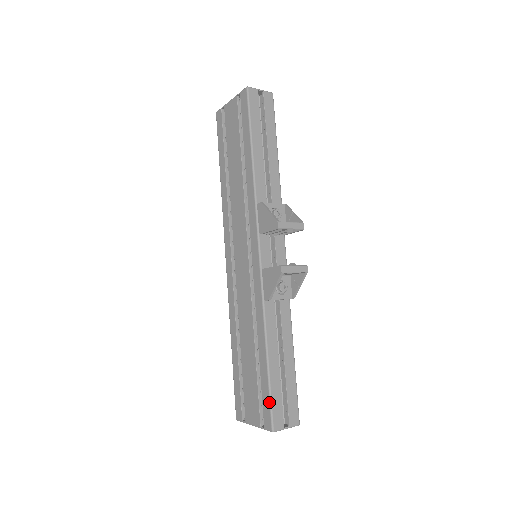
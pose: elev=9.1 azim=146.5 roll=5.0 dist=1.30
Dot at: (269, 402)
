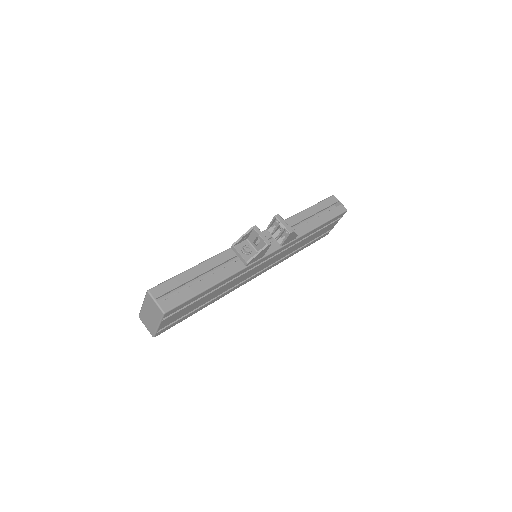
Dot at: (167, 280)
